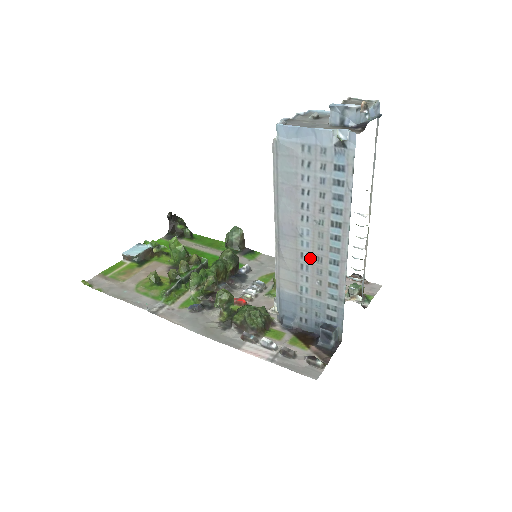
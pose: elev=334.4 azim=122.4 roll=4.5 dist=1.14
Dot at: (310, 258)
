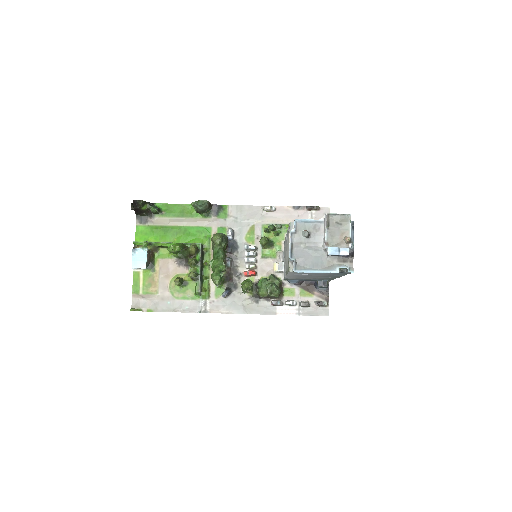
Dot at: occluded
